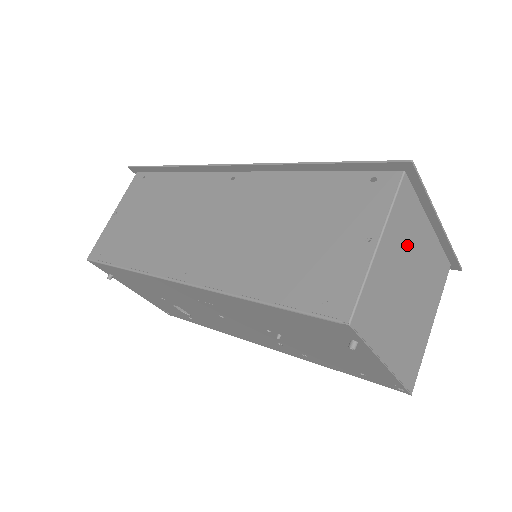
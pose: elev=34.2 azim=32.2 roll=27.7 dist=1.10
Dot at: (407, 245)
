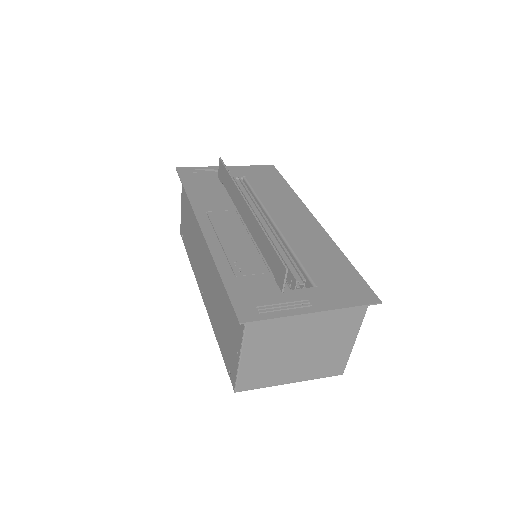
Dot at: (280, 337)
